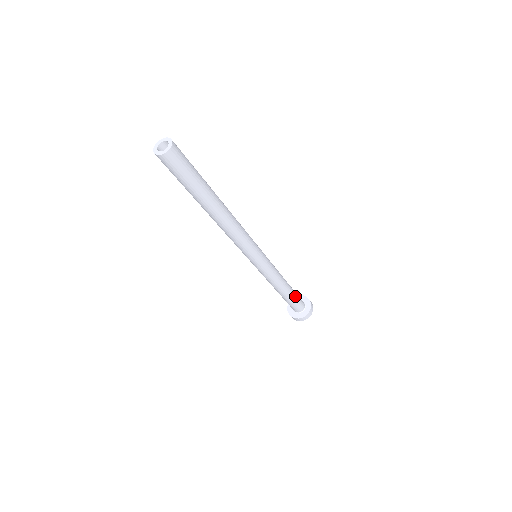
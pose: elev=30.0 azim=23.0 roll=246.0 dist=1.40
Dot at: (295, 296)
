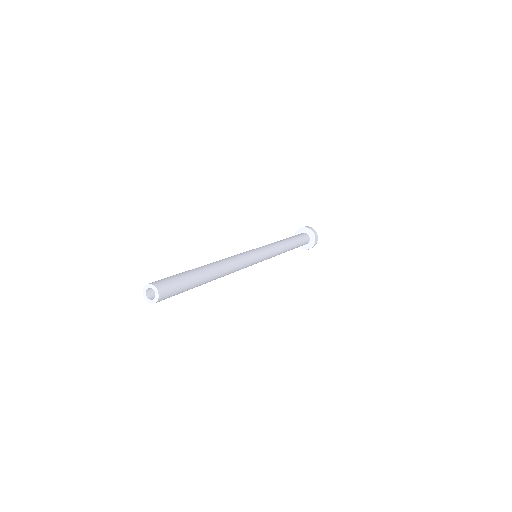
Dot at: (298, 239)
